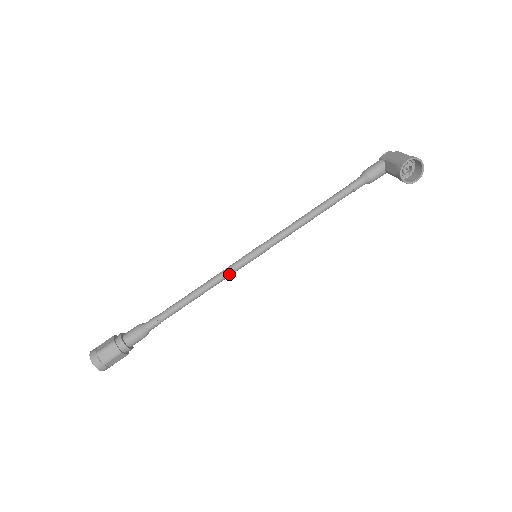
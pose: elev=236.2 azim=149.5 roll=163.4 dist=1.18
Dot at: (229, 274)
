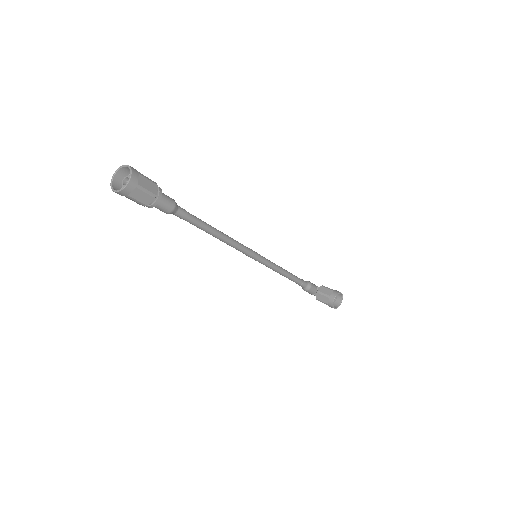
Dot at: (239, 246)
